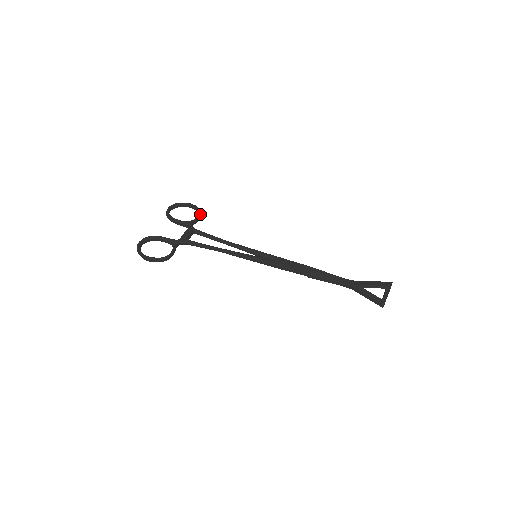
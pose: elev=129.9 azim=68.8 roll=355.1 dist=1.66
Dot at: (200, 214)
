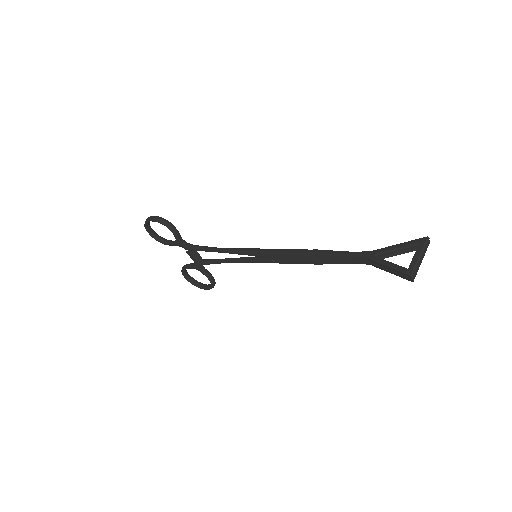
Dot at: occluded
